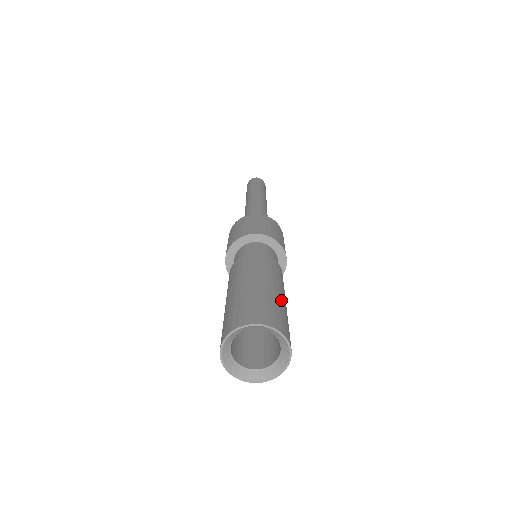
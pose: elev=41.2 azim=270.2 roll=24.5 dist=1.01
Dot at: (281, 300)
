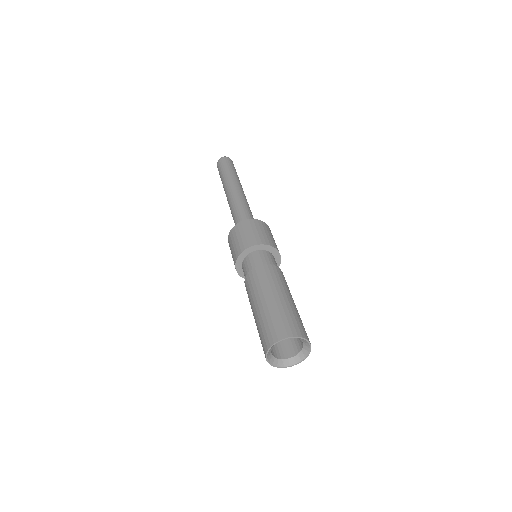
Dot at: (297, 310)
